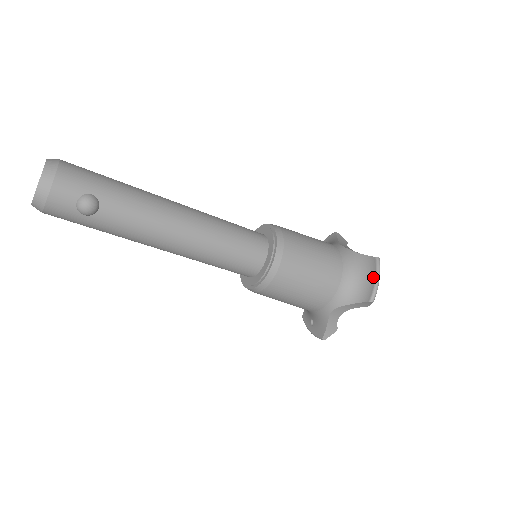
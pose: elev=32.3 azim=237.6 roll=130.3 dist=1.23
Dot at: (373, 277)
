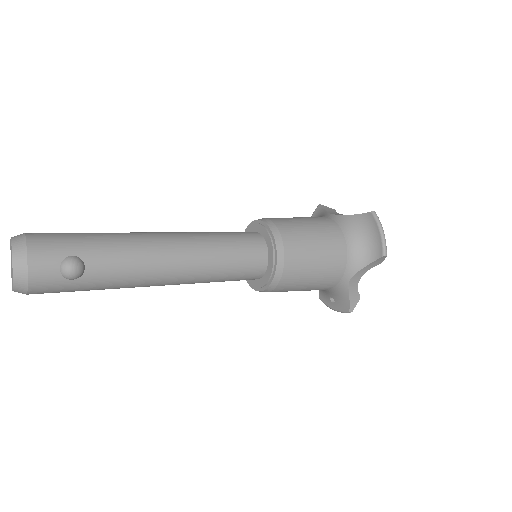
Dot at: (377, 232)
